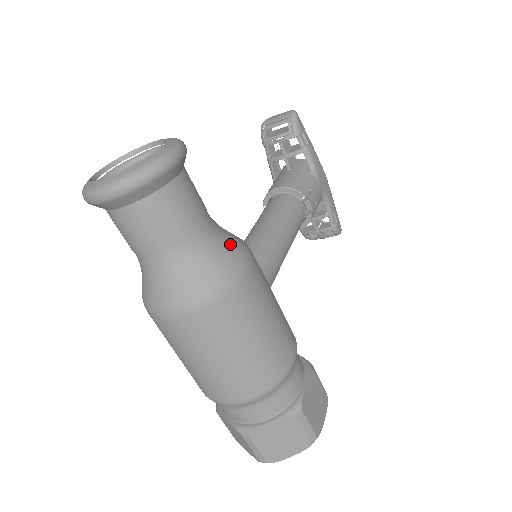
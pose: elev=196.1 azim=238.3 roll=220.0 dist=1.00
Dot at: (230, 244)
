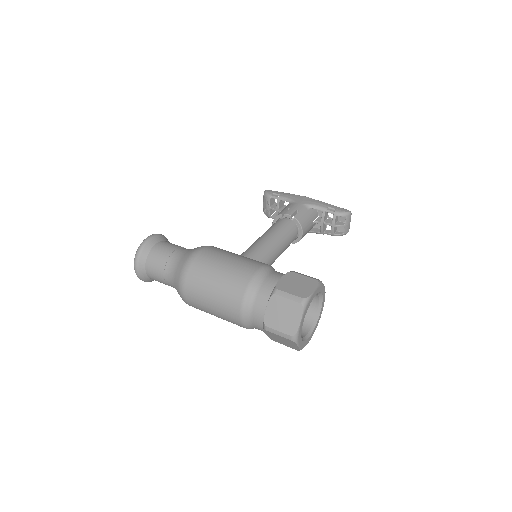
Dot at: (193, 249)
